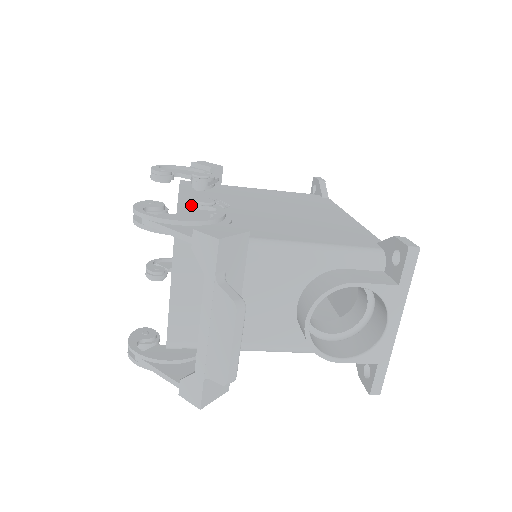
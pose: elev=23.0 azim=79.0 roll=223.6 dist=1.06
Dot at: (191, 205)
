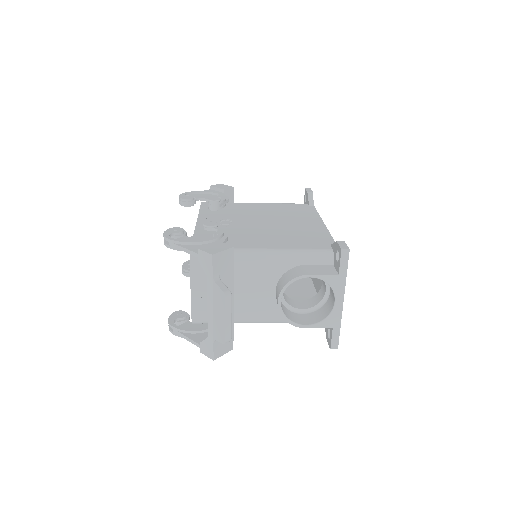
Dot at: occluded
